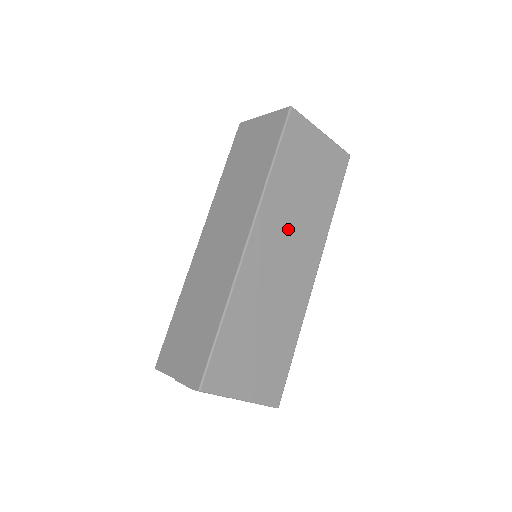
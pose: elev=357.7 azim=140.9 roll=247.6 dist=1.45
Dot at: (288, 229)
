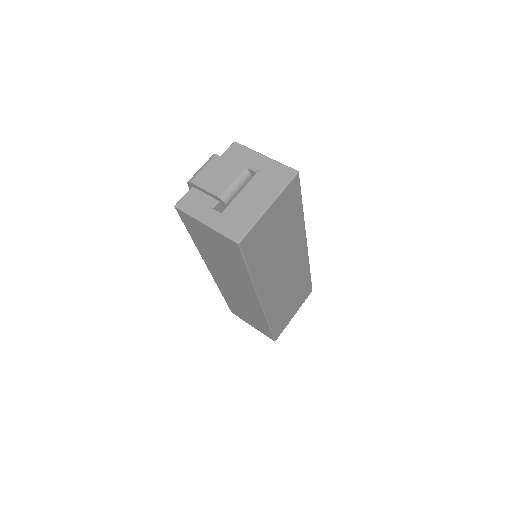
Dot at: (279, 267)
